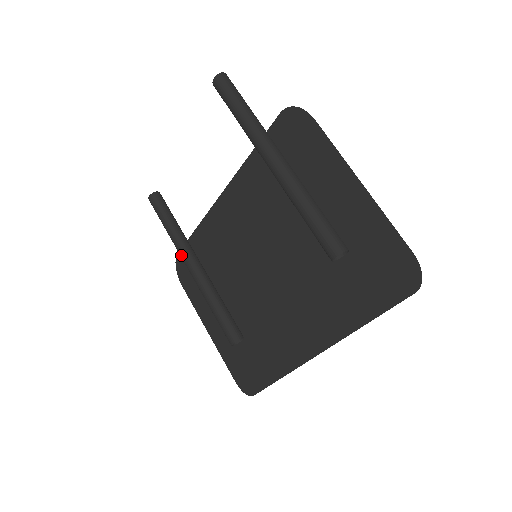
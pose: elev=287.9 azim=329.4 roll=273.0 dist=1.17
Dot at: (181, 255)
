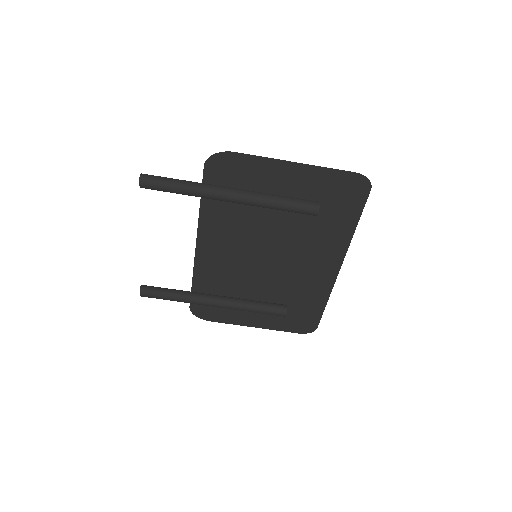
Dot at: (202, 304)
